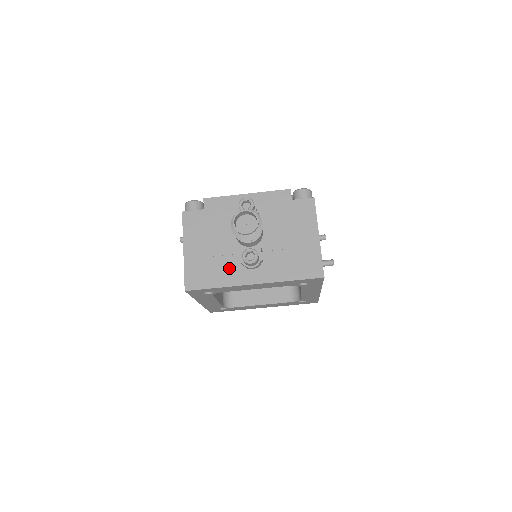
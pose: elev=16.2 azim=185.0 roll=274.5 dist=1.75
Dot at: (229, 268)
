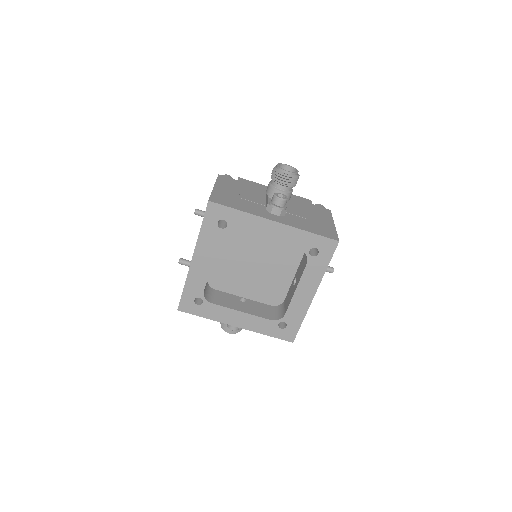
Dot at: (254, 207)
